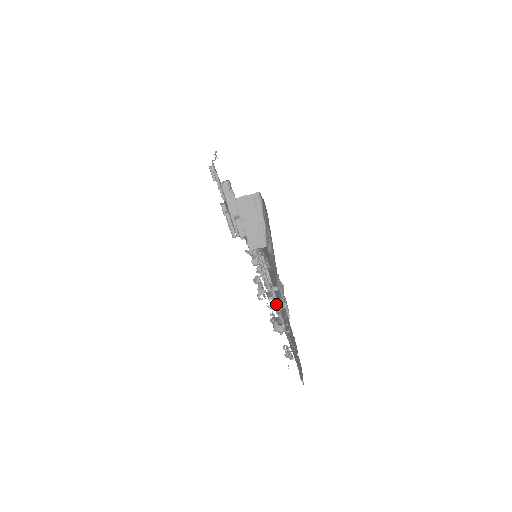
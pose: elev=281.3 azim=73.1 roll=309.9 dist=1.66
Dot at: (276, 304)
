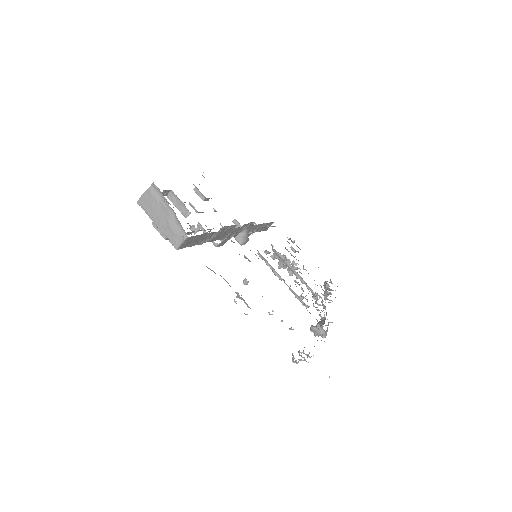
Dot at: (301, 302)
